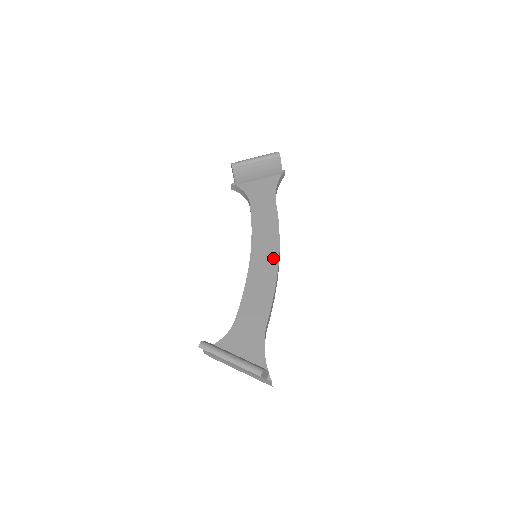
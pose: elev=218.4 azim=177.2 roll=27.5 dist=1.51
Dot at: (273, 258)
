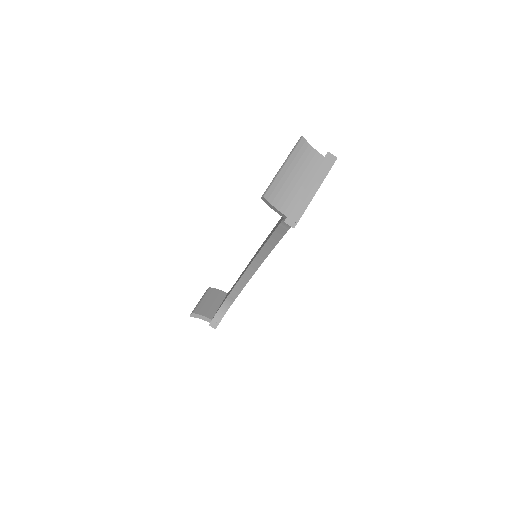
Dot at: occluded
